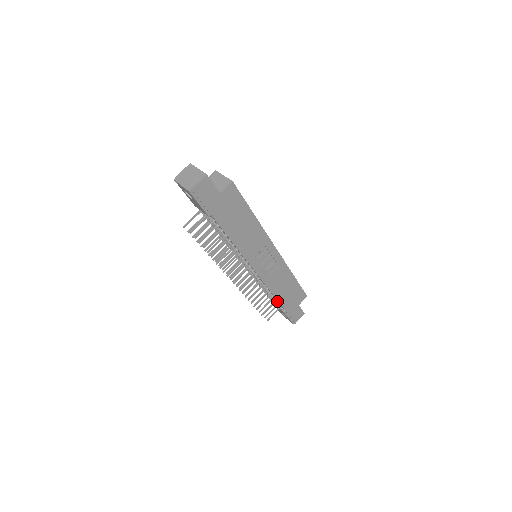
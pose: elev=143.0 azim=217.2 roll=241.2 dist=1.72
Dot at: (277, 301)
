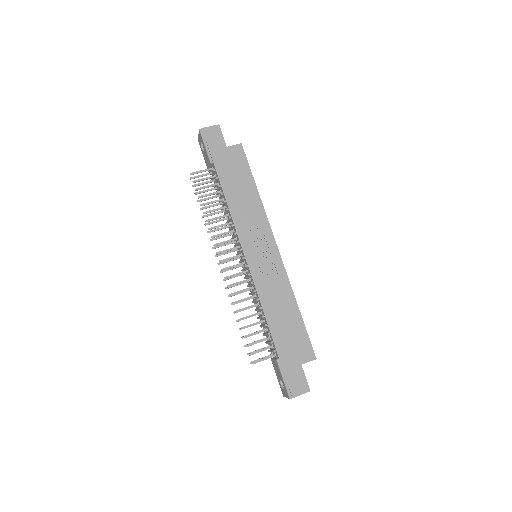
Dot at: (269, 332)
